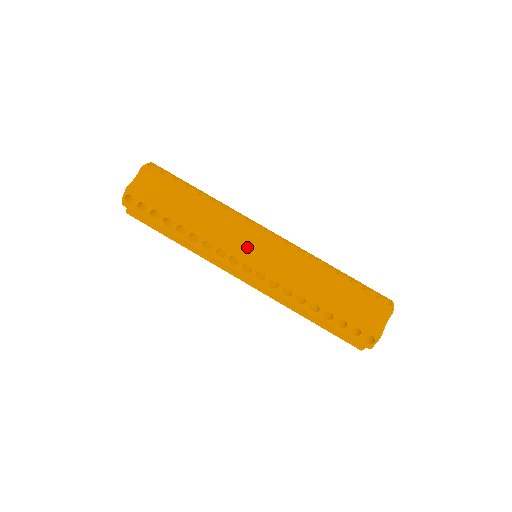
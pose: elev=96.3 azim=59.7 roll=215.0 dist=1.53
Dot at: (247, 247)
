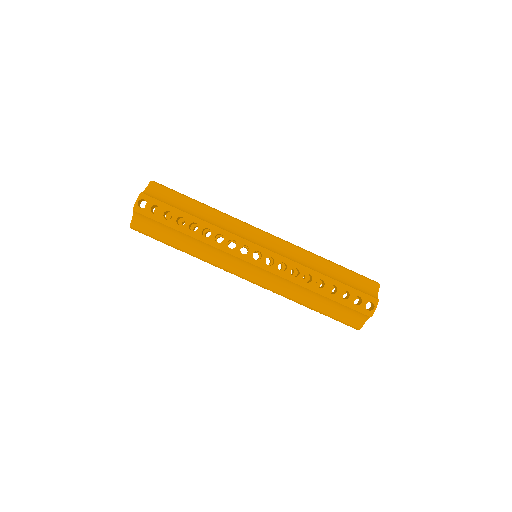
Dot at: (254, 239)
